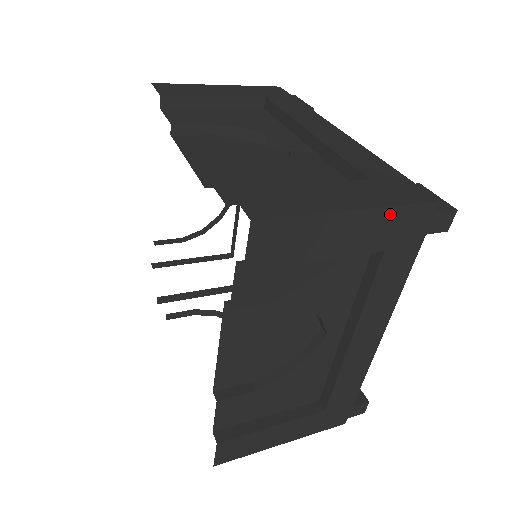
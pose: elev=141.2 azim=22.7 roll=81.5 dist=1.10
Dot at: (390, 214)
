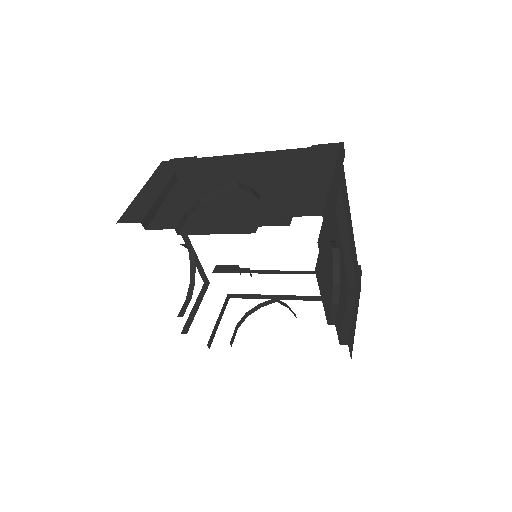
Dot at: (336, 167)
